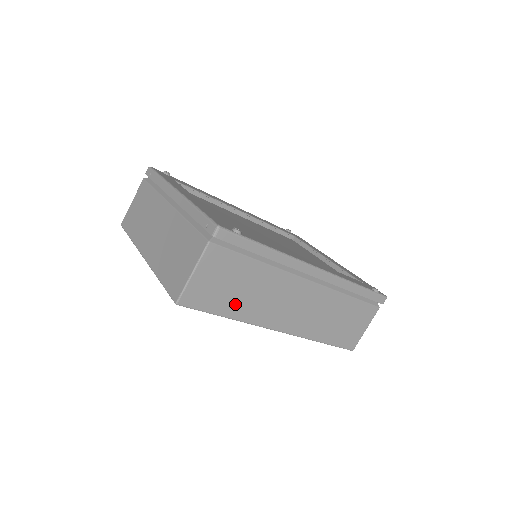
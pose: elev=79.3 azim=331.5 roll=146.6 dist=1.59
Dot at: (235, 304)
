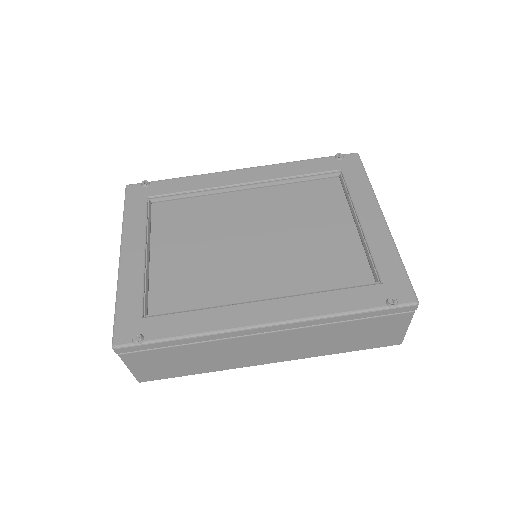
Dot at: (195, 367)
